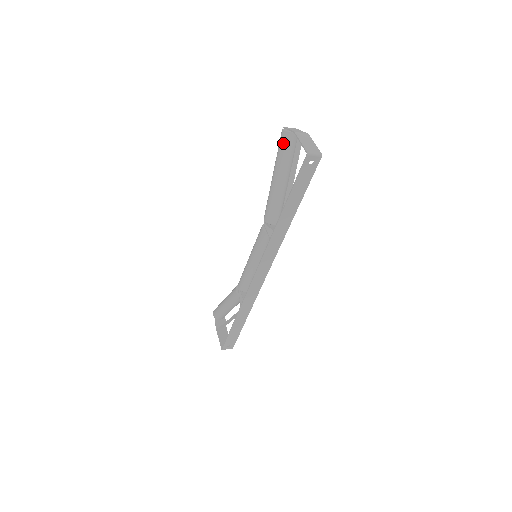
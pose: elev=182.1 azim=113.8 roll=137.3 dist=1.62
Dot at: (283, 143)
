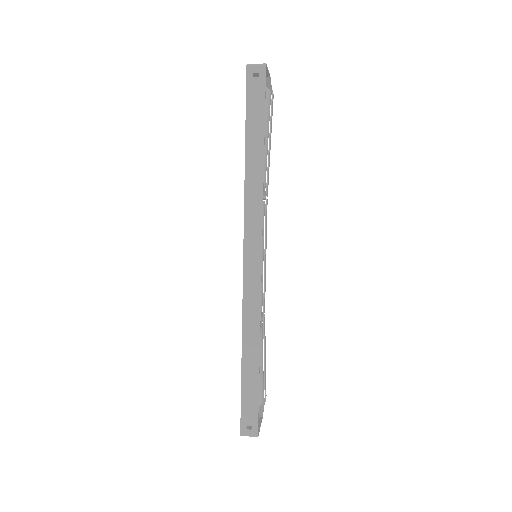
Dot at: occluded
